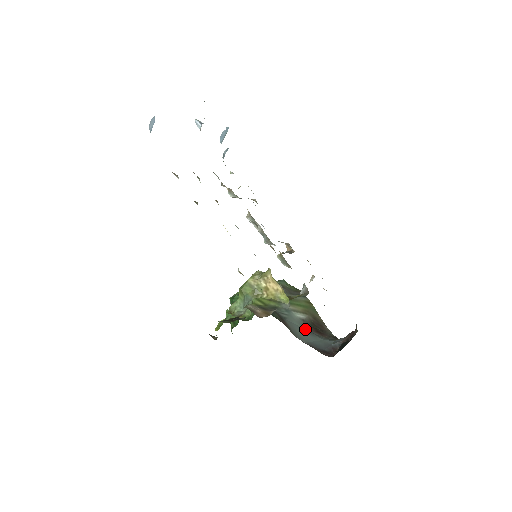
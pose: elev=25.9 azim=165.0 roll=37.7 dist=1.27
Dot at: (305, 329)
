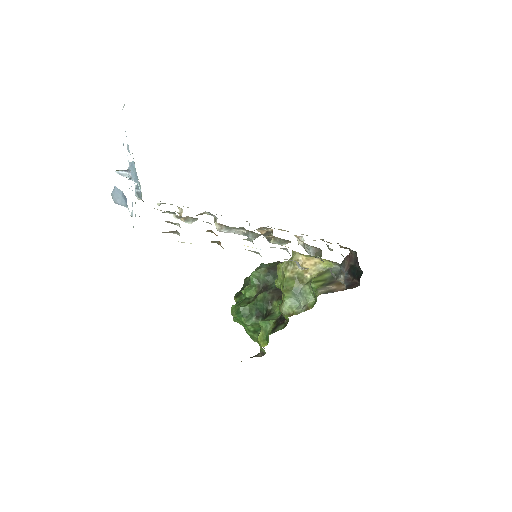
Dot at: occluded
